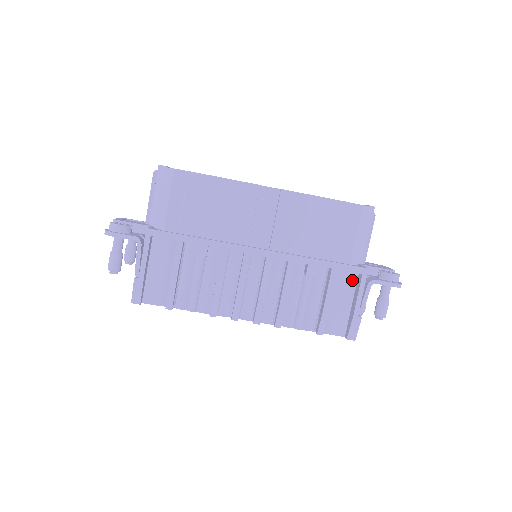
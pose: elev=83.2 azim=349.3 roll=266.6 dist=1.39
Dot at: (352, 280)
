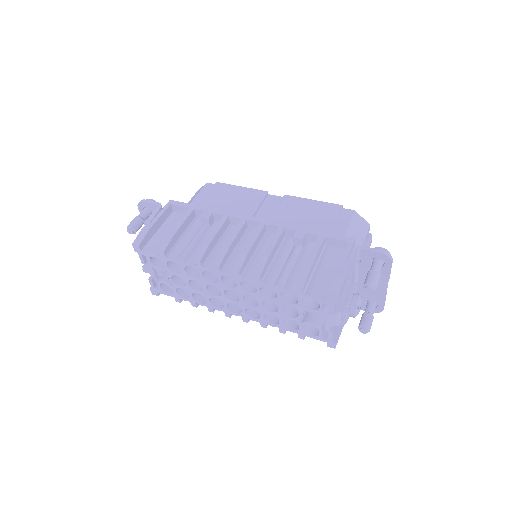
Dot at: (340, 255)
